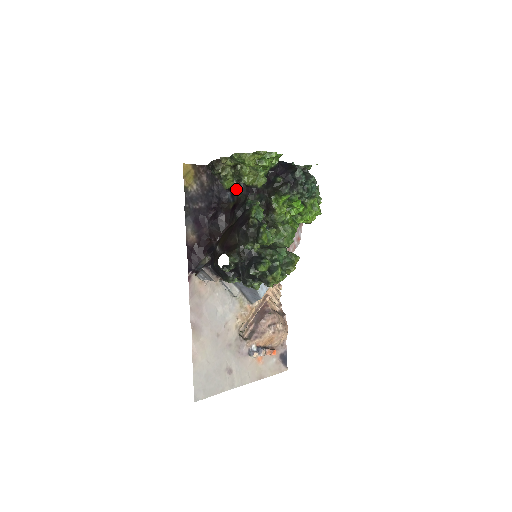
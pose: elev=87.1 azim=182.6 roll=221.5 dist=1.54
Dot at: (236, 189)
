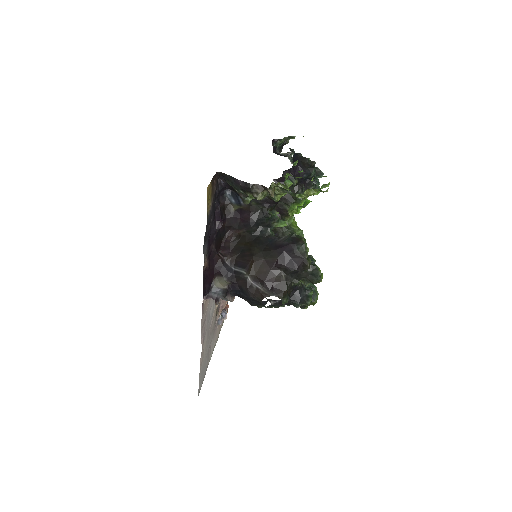
Dot at: occluded
